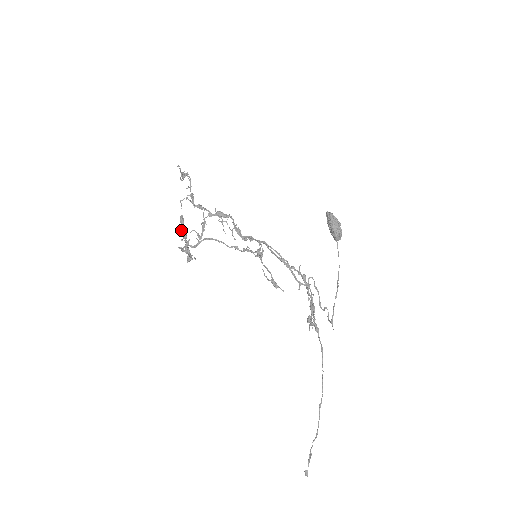
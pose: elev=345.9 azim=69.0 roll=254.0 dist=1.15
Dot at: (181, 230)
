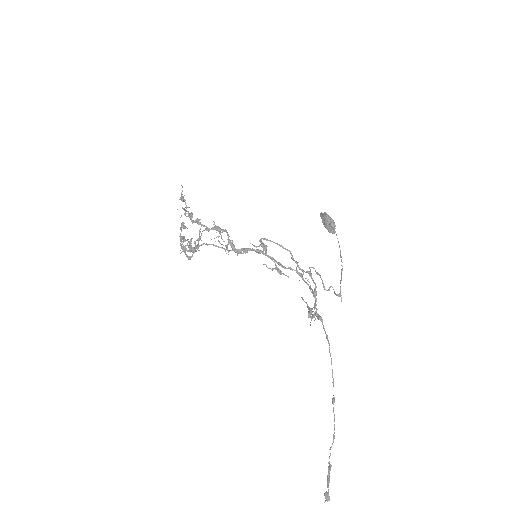
Dot at: (180, 236)
